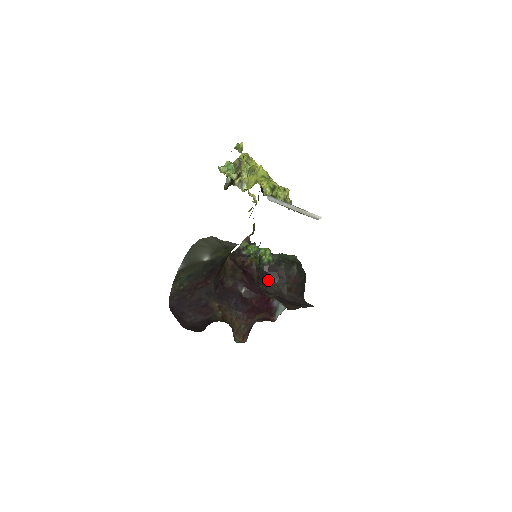
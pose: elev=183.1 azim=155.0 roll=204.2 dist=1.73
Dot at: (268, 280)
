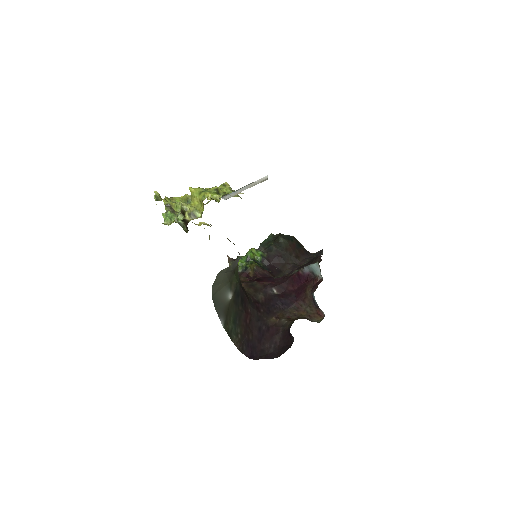
Dot at: (277, 268)
